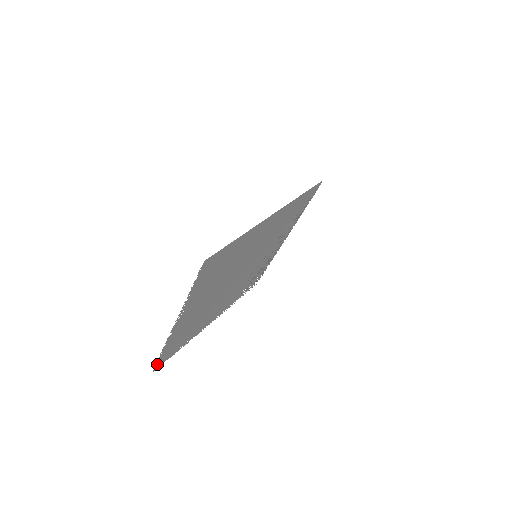
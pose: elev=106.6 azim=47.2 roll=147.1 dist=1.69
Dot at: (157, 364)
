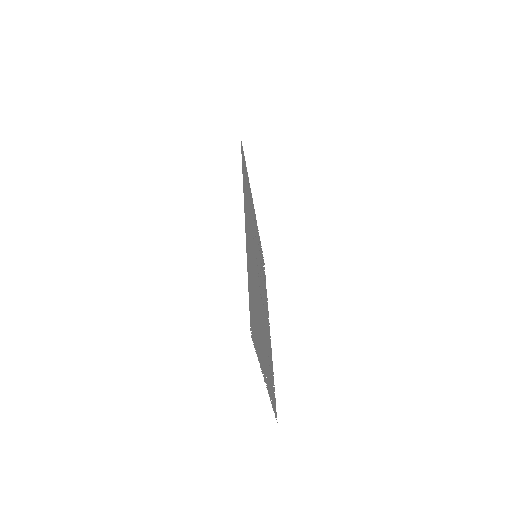
Dot at: occluded
